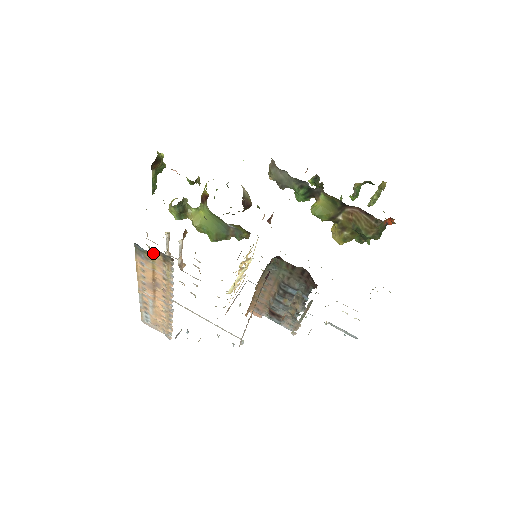
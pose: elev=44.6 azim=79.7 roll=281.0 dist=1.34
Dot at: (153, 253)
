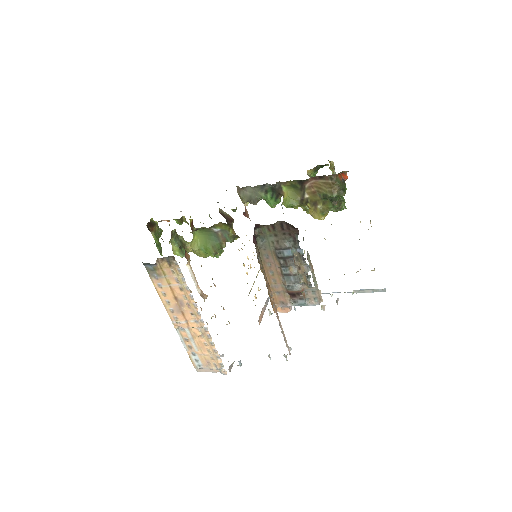
Dot at: (160, 264)
